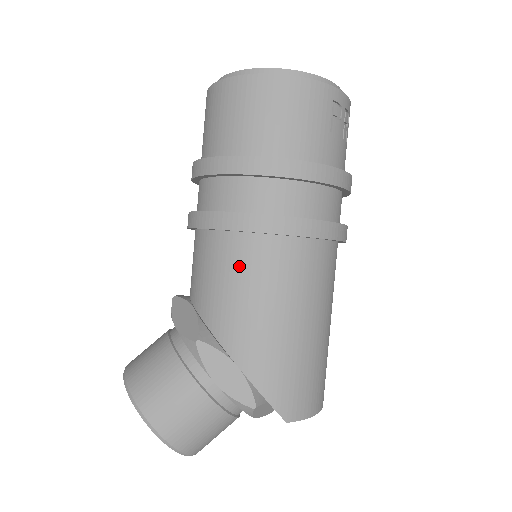
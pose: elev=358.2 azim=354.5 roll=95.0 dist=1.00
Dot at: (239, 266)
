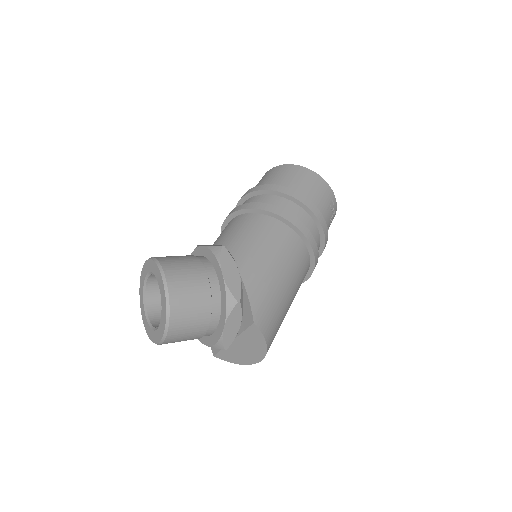
Dot at: (262, 229)
